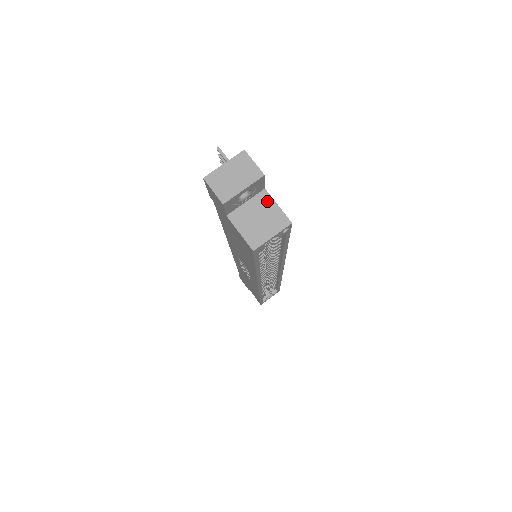
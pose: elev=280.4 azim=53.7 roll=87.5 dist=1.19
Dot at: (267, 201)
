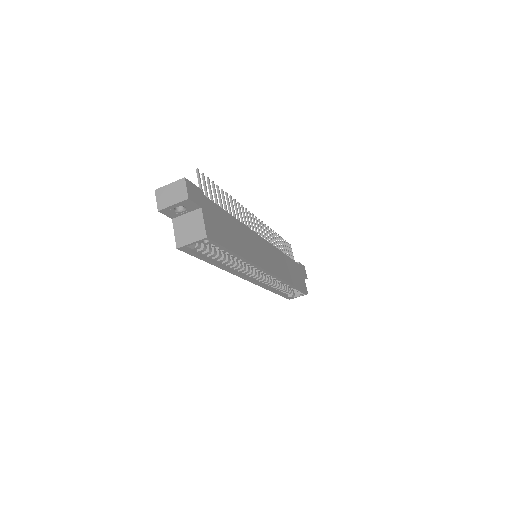
Dot at: (199, 217)
